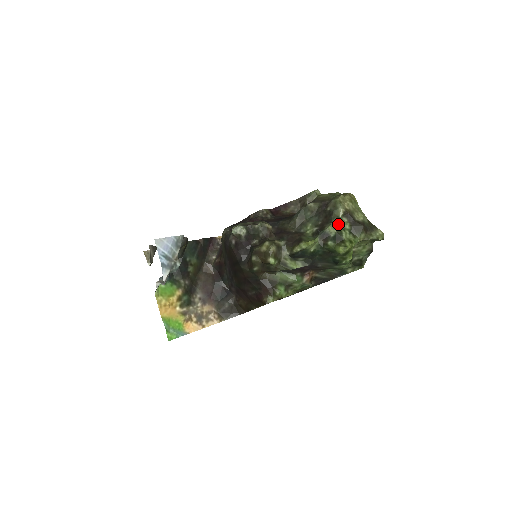
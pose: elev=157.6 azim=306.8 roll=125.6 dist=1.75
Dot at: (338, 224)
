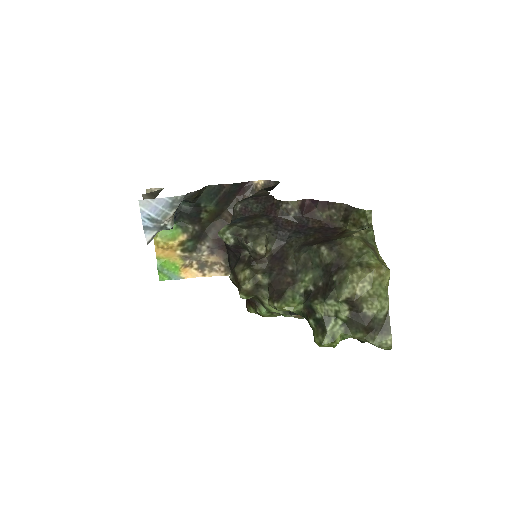
Dot at: (332, 308)
